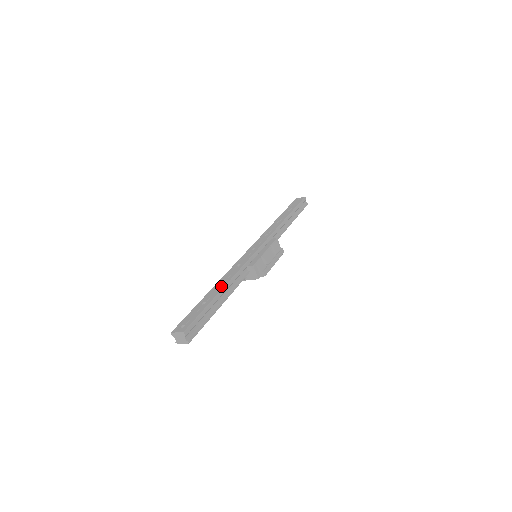
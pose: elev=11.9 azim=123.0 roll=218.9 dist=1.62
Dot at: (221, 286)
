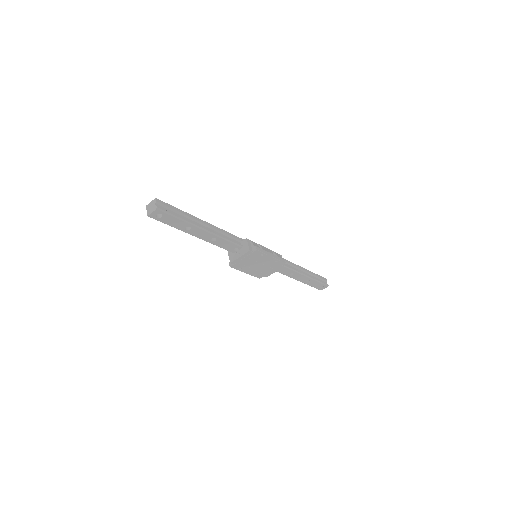
Dot at: occluded
